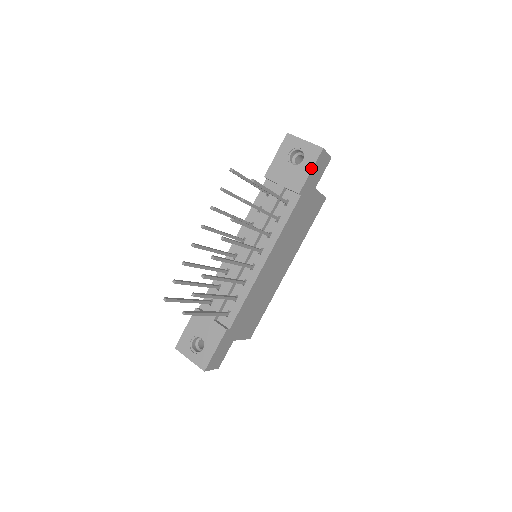
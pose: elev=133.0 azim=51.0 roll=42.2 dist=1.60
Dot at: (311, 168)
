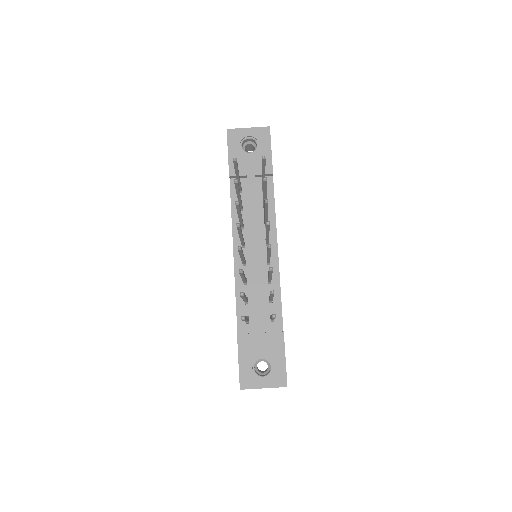
Dot at: (270, 147)
